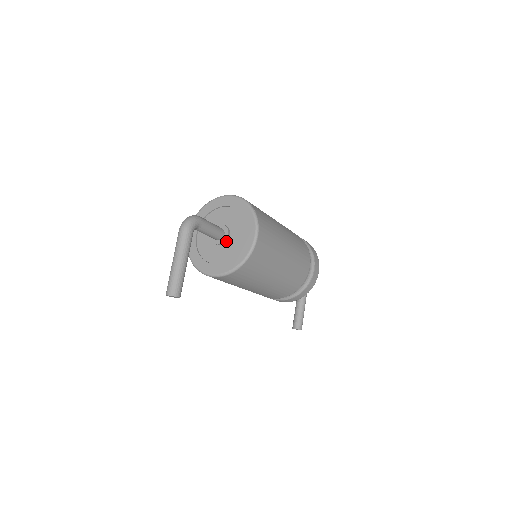
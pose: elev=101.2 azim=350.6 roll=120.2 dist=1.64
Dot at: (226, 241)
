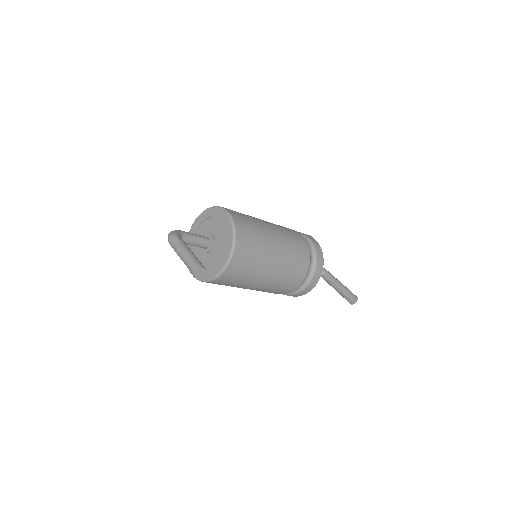
Dot at: (214, 240)
